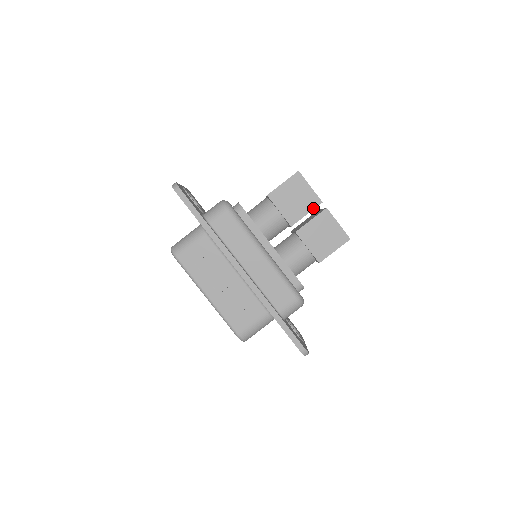
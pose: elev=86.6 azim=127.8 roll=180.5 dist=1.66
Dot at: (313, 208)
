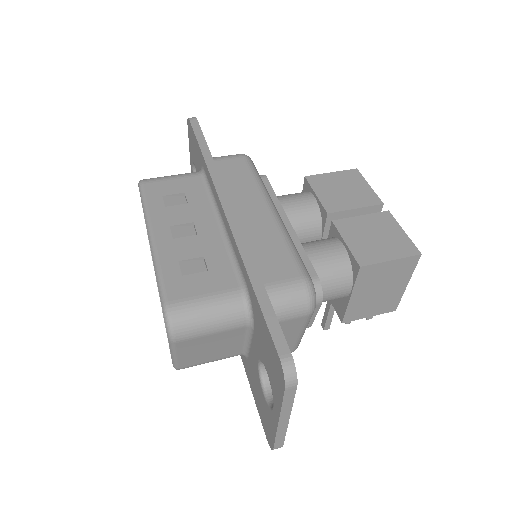
Dot at: (367, 205)
